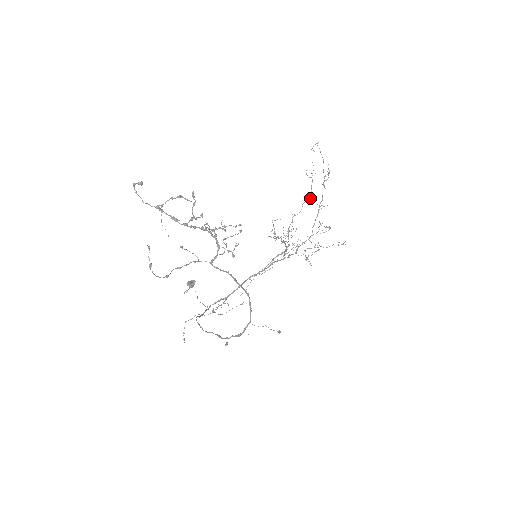
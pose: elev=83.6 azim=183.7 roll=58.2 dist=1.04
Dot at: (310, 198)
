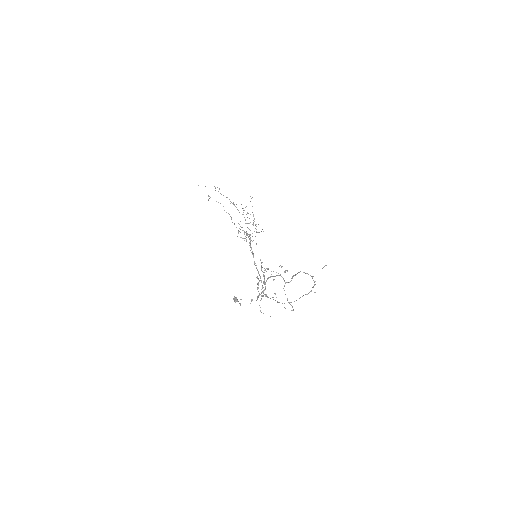
Dot at: occluded
